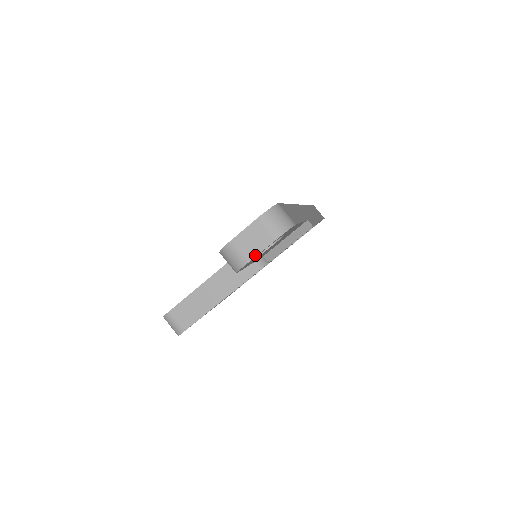
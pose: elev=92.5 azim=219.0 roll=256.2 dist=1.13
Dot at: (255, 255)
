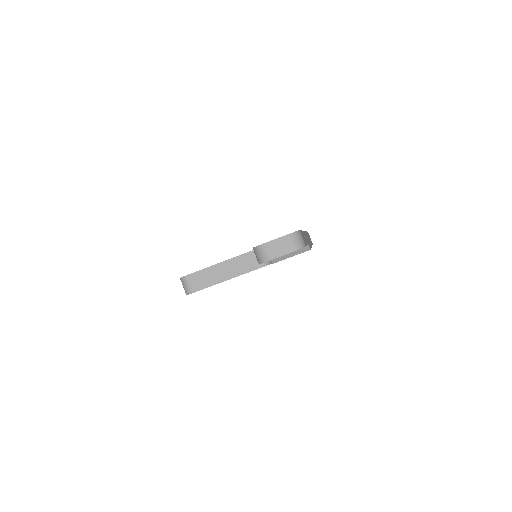
Dot at: (276, 257)
